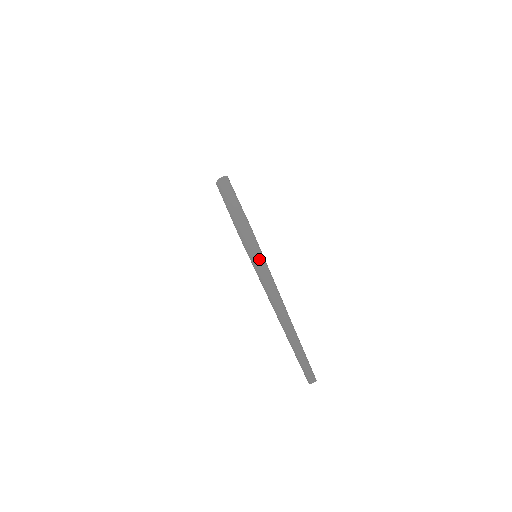
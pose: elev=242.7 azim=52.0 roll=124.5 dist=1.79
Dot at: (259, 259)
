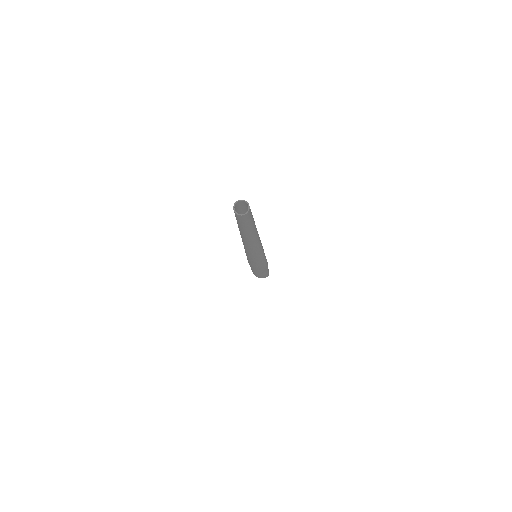
Dot at: occluded
